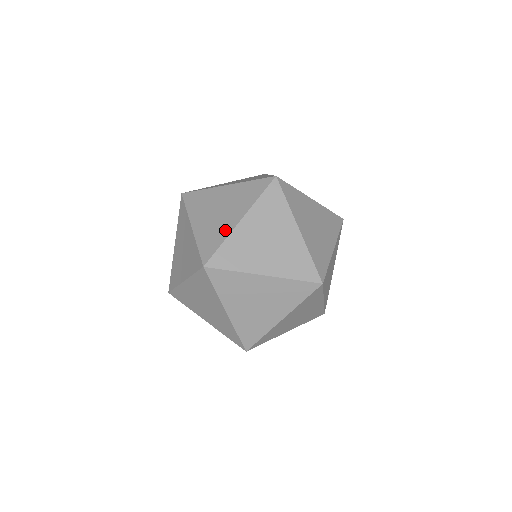
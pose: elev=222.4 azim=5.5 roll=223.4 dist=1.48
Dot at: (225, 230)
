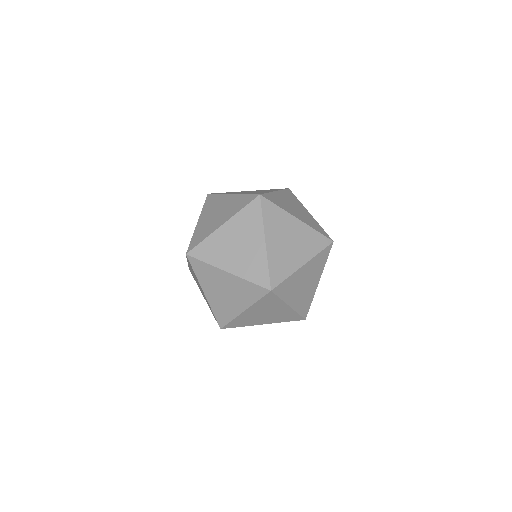
Dot at: (292, 266)
